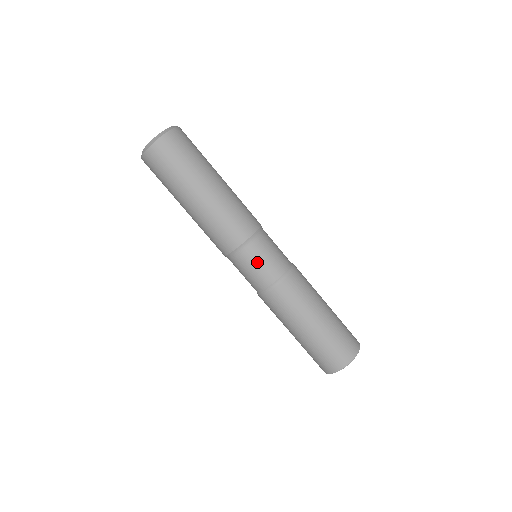
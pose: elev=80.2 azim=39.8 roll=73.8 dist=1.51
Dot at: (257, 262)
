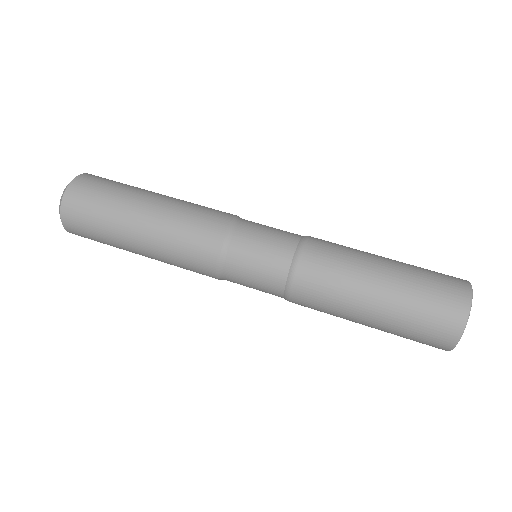
Dot at: (255, 249)
